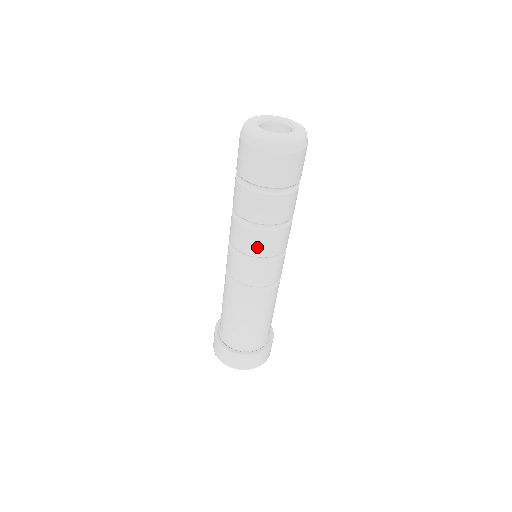
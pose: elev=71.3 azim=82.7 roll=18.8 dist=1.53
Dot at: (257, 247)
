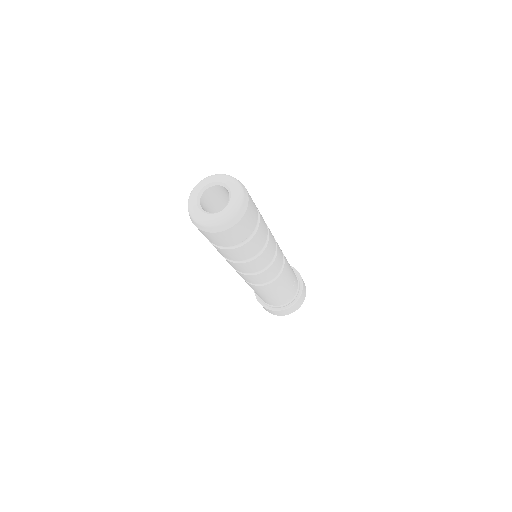
Dot at: (251, 269)
